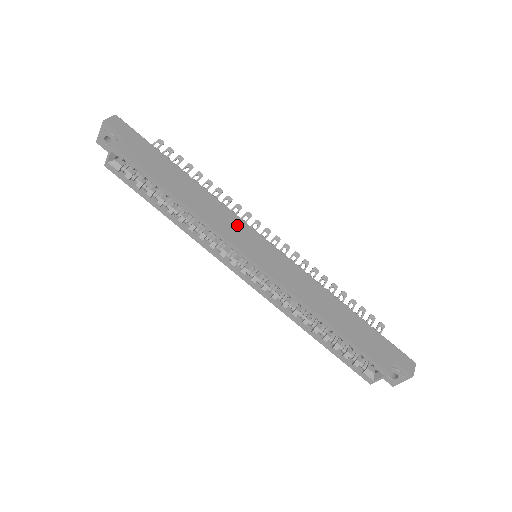
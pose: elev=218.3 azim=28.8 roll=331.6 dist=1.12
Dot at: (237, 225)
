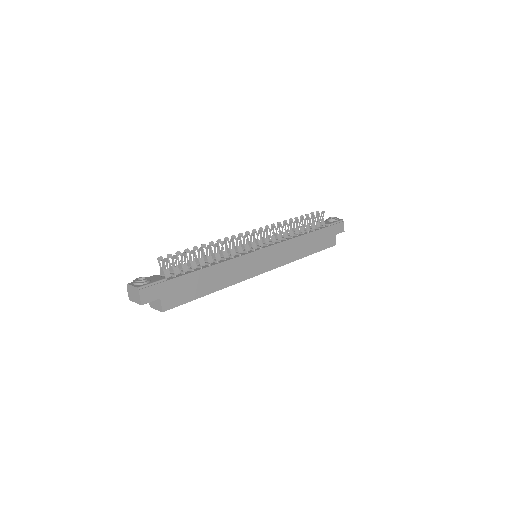
Dot at: (245, 262)
